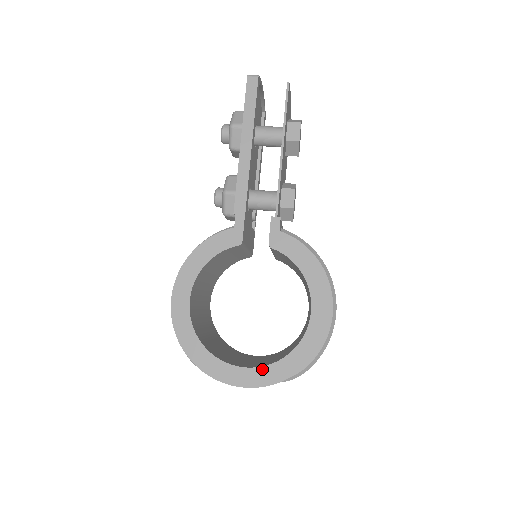
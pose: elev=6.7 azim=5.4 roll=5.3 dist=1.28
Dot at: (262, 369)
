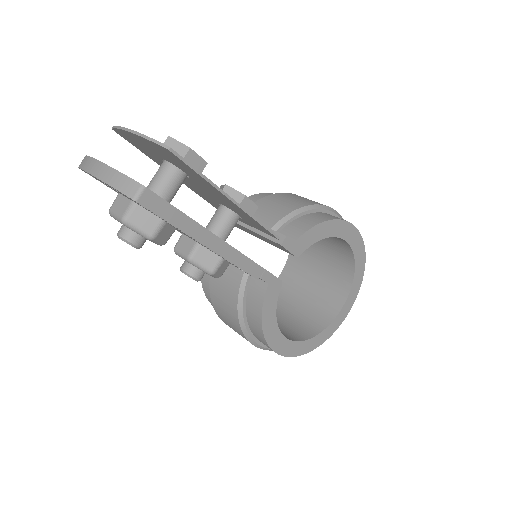
Dot at: (350, 295)
